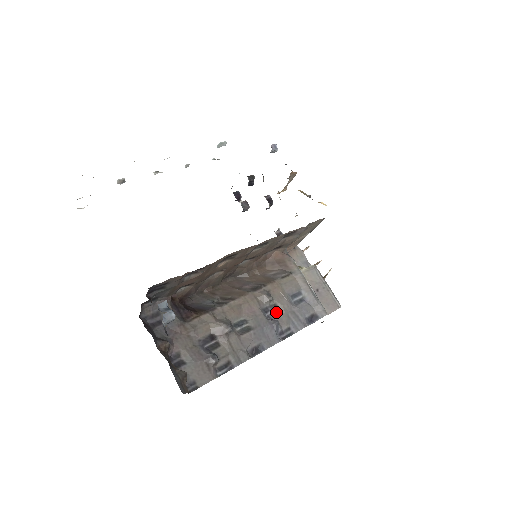
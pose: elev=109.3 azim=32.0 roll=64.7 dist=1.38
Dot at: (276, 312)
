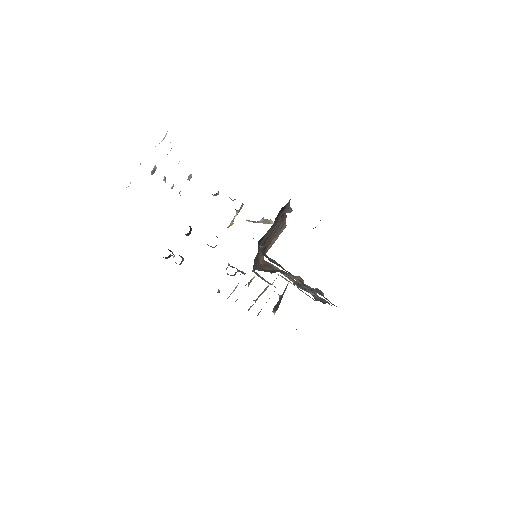
Dot at: occluded
